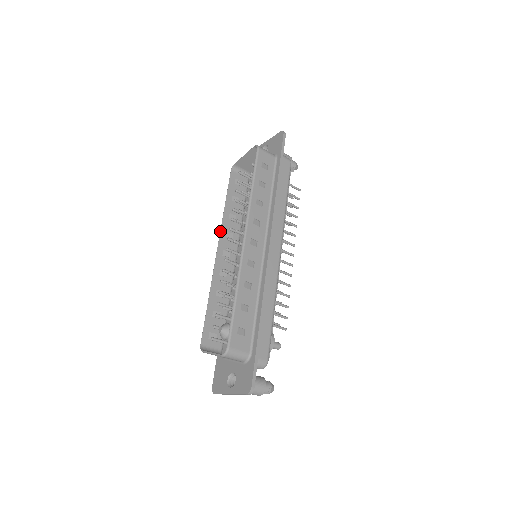
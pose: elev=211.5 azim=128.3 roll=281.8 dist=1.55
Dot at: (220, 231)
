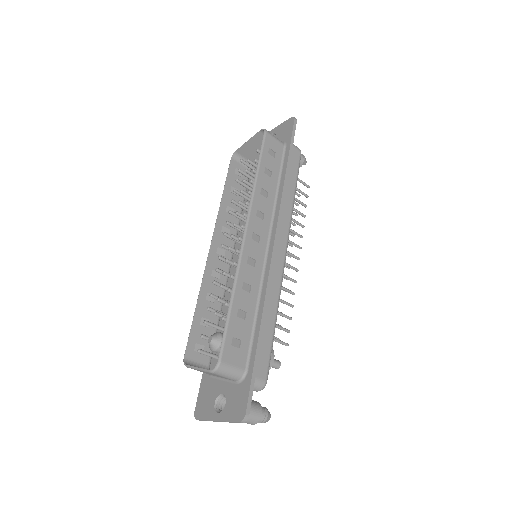
Dot at: (215, 225)
